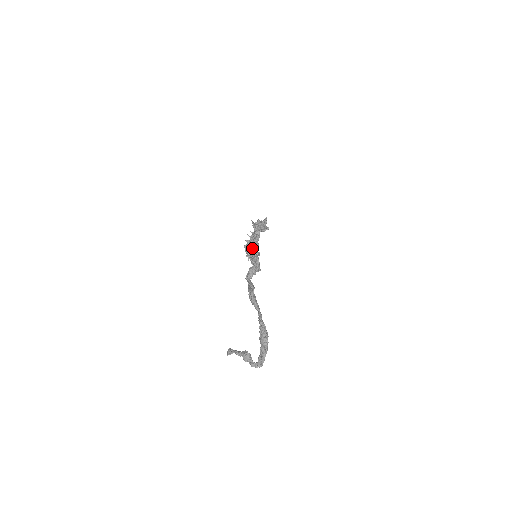
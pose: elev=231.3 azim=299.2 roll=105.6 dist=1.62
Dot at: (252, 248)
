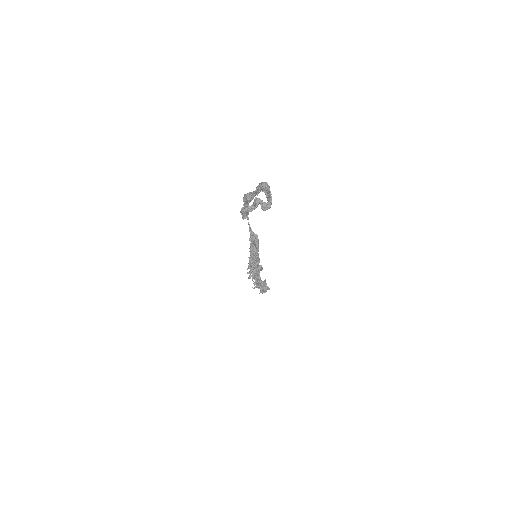
Dot at: occluded
